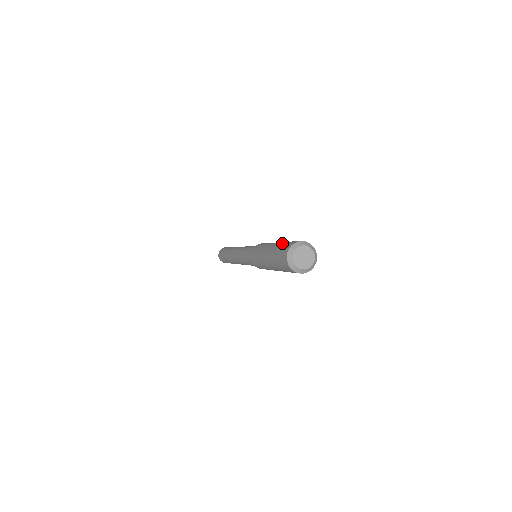
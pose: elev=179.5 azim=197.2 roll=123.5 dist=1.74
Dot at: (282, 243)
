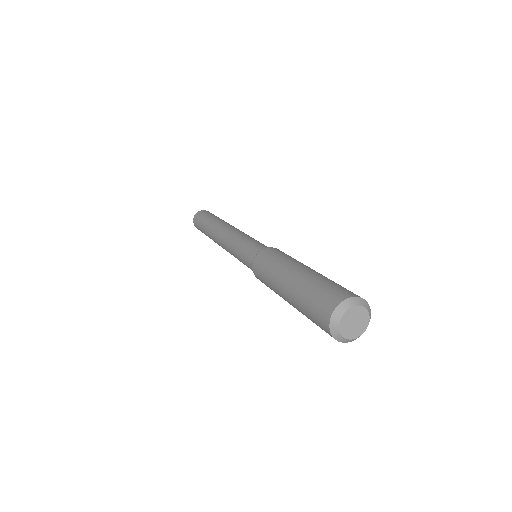
Dot at: (314, 283)
